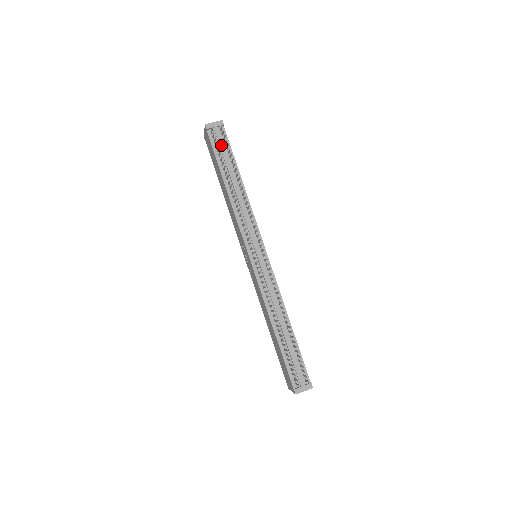
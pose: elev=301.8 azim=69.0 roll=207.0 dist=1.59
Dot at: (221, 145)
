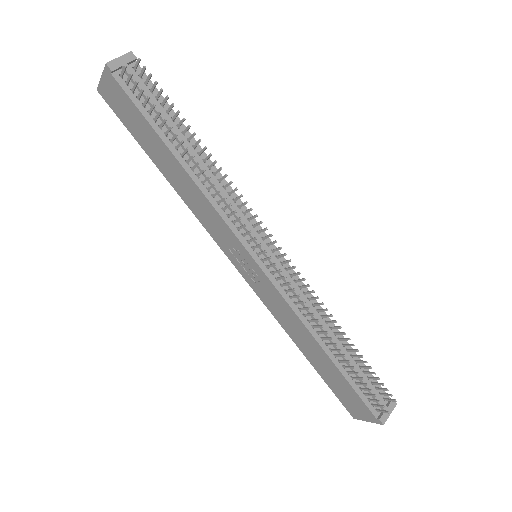
Dot at: (146, 94)
